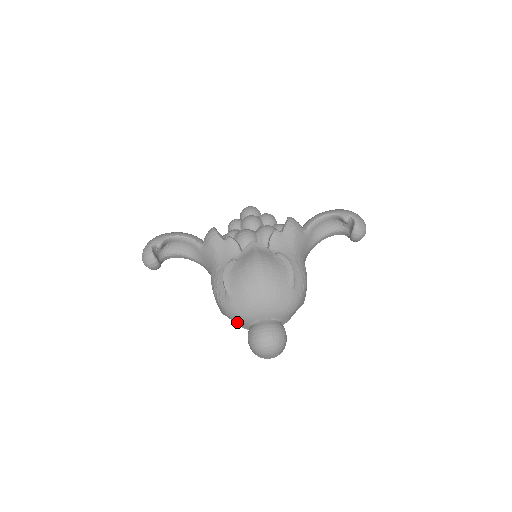
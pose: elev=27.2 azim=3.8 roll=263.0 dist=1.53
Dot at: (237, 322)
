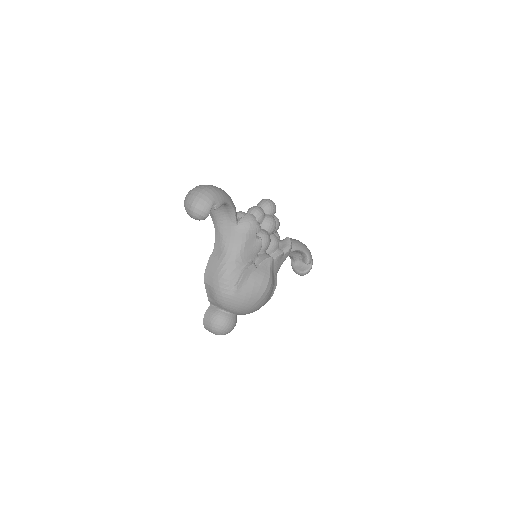
Dot at: (214, 301)
